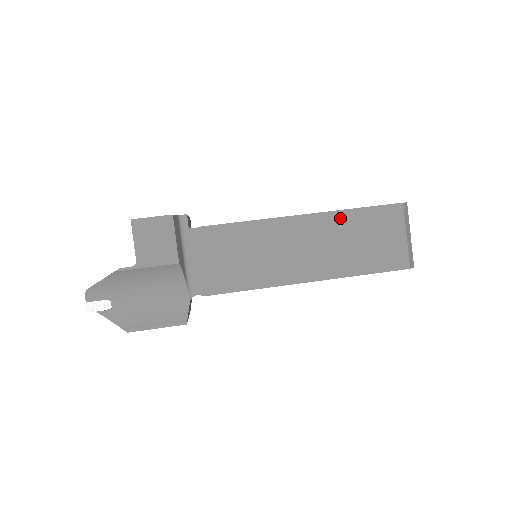
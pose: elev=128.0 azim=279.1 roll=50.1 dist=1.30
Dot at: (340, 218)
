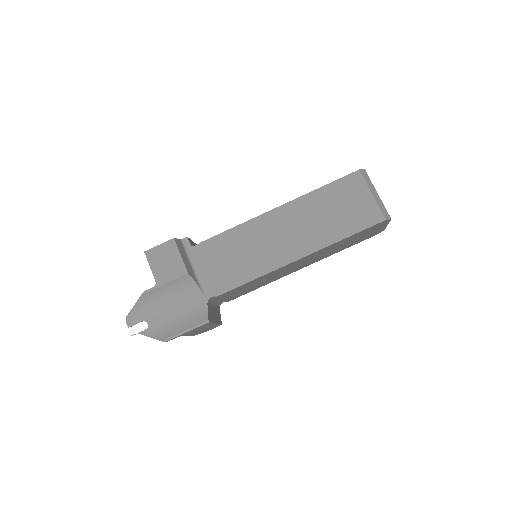
Dot at: (310, 199)
